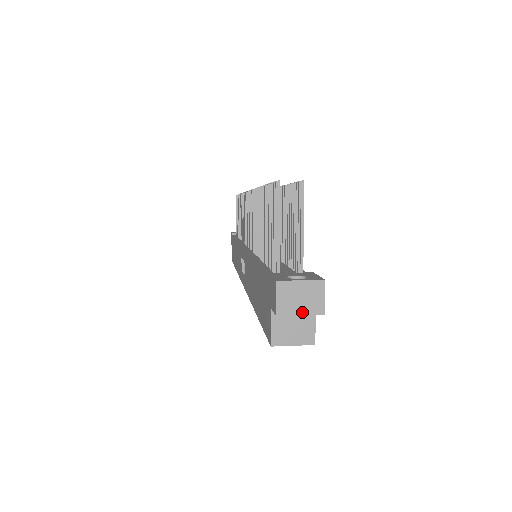
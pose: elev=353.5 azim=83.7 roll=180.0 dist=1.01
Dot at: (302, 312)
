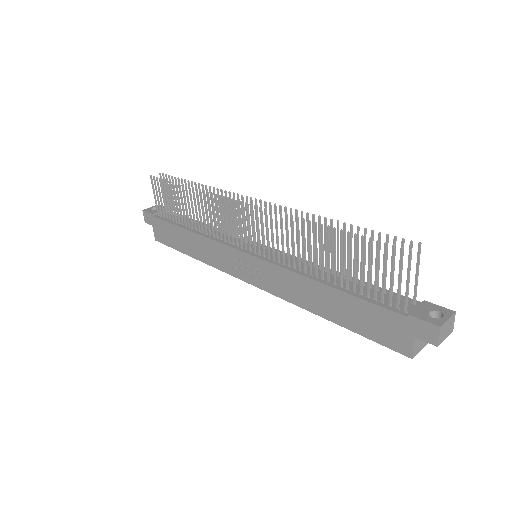
Dot at: (446, 336)
